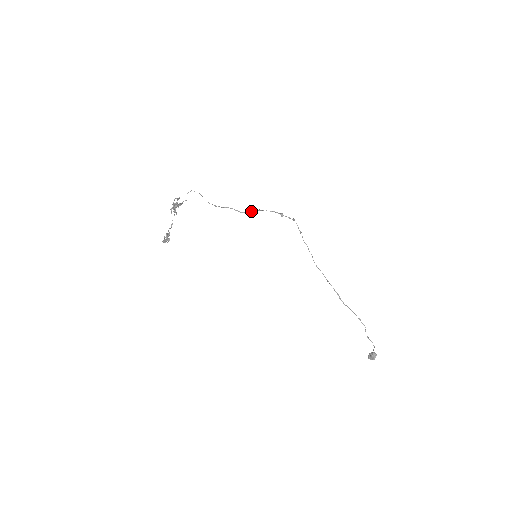
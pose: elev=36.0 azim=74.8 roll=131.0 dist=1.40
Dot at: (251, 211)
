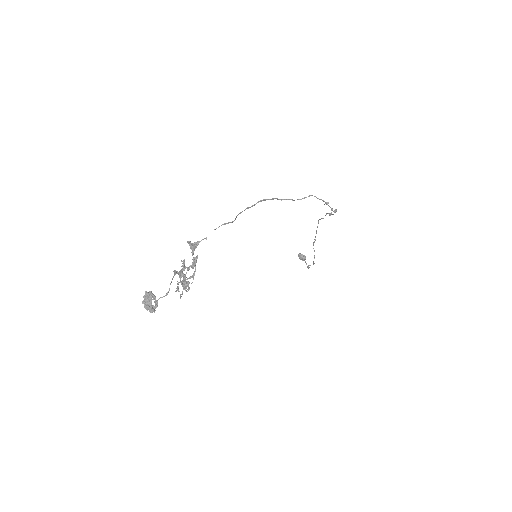
Dot at: (292, 200)
